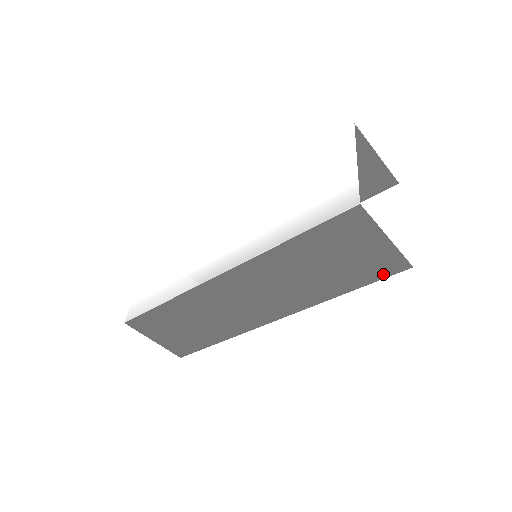
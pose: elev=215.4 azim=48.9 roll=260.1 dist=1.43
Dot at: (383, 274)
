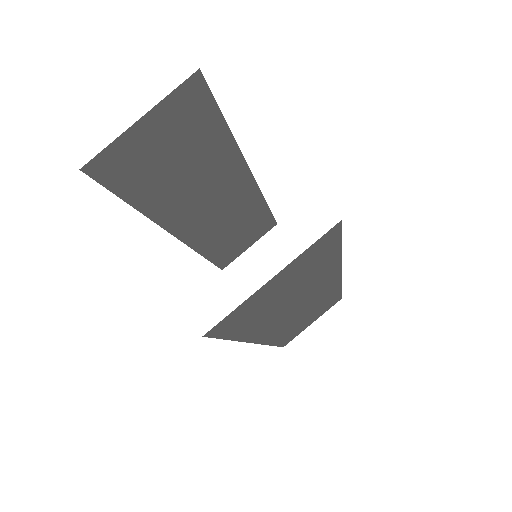
Dot at: (333, 241)
